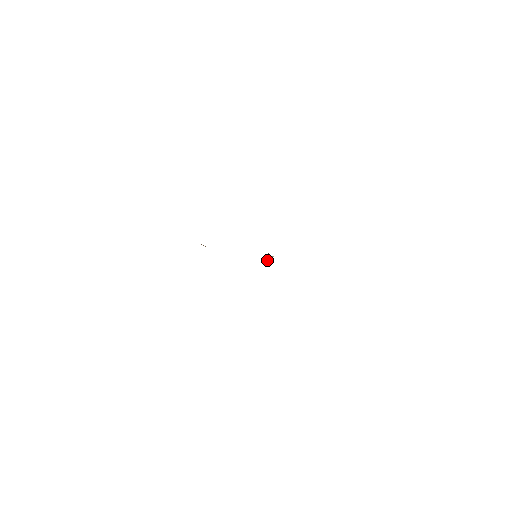
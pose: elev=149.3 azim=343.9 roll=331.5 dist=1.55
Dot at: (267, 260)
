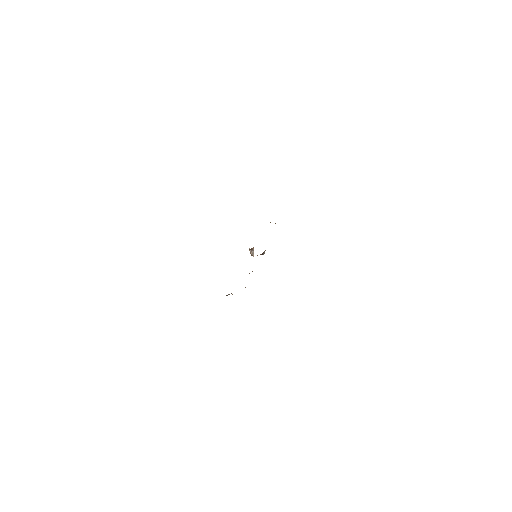
Dot at: (253, 256)
